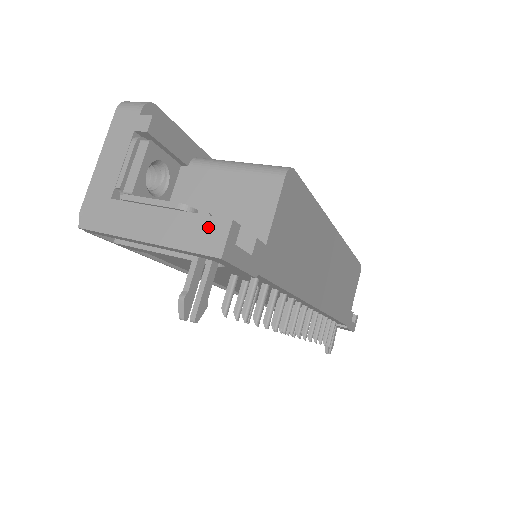
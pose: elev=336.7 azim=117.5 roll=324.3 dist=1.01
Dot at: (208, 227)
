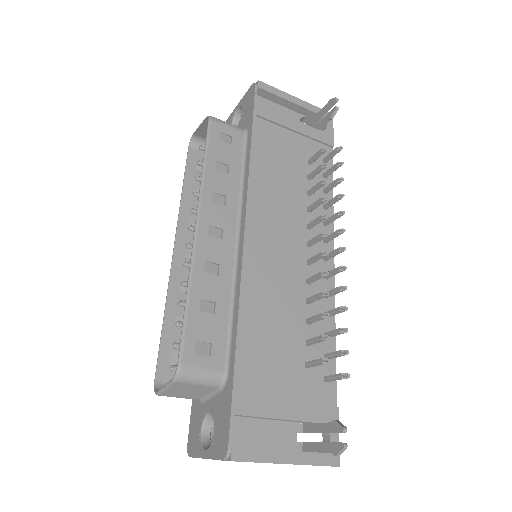
Dot at: occluded
